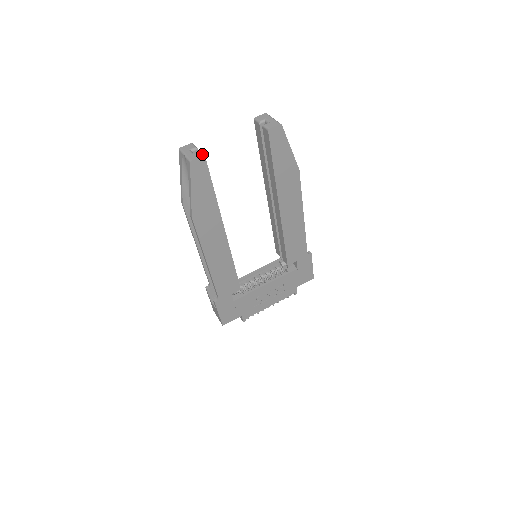
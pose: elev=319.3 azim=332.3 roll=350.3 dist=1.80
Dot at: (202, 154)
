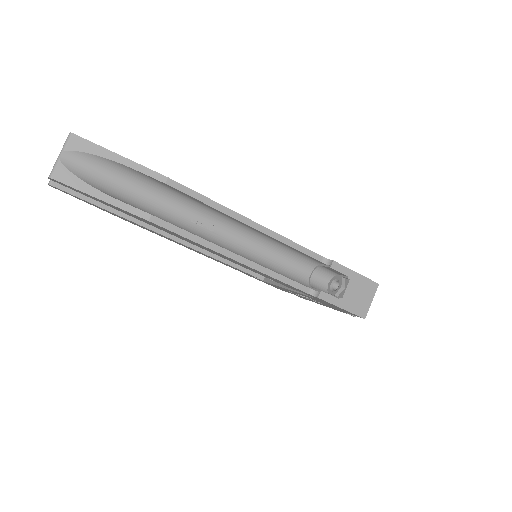
Dot at: (50, 180)
